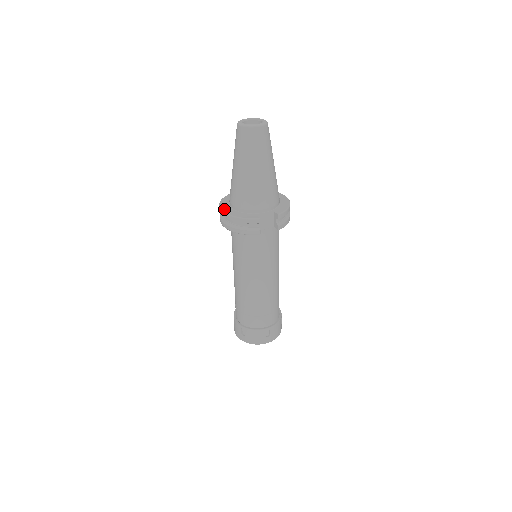
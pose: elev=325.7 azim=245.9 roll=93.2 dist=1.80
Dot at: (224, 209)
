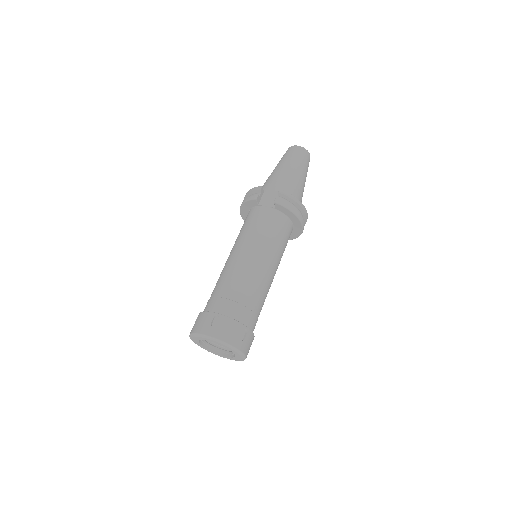
Dot at: occluded
